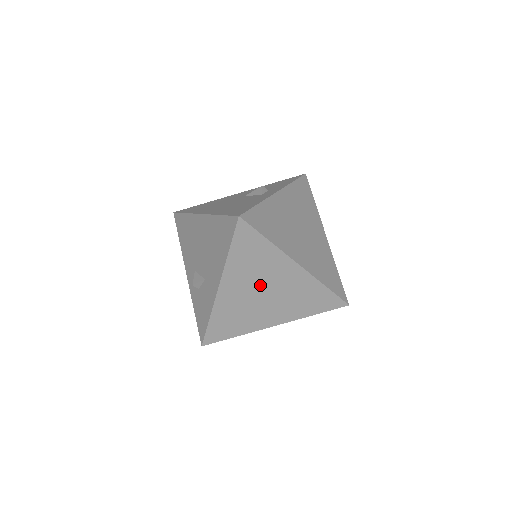
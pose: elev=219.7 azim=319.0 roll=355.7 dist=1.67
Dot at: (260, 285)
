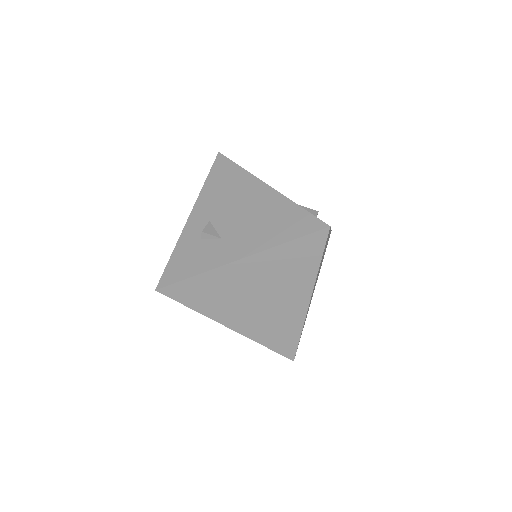
Dot at: (267, 288)
